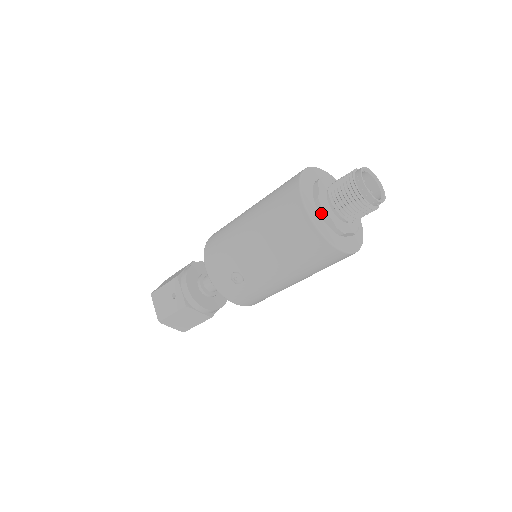
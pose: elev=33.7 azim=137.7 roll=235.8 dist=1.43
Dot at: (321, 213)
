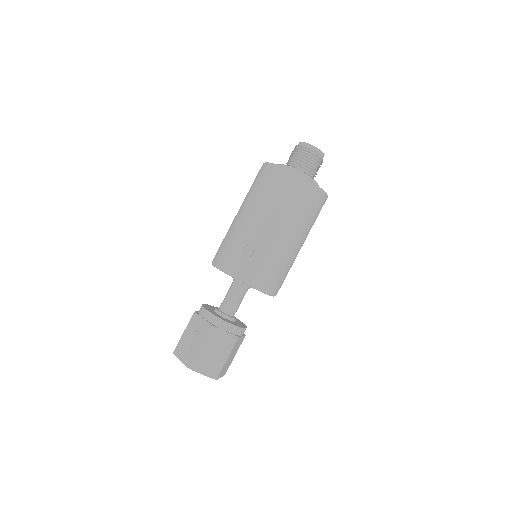
Dot at: occluded
